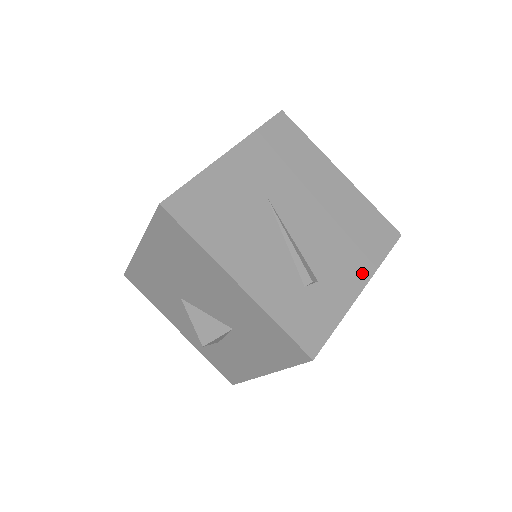
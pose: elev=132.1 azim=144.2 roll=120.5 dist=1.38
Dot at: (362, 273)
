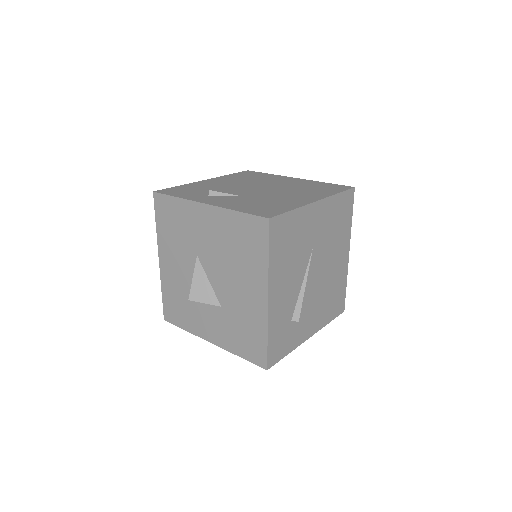
Dot at: (316, 326)
